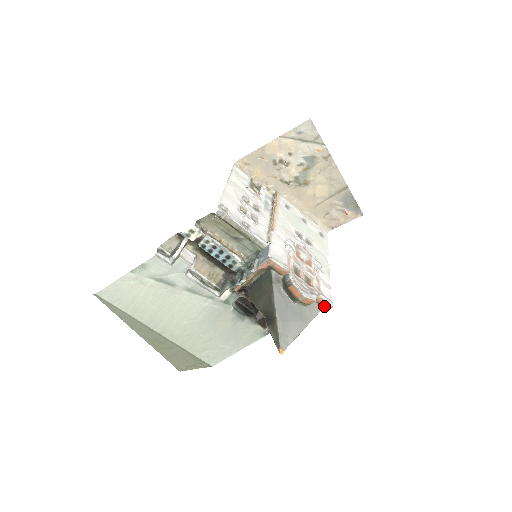
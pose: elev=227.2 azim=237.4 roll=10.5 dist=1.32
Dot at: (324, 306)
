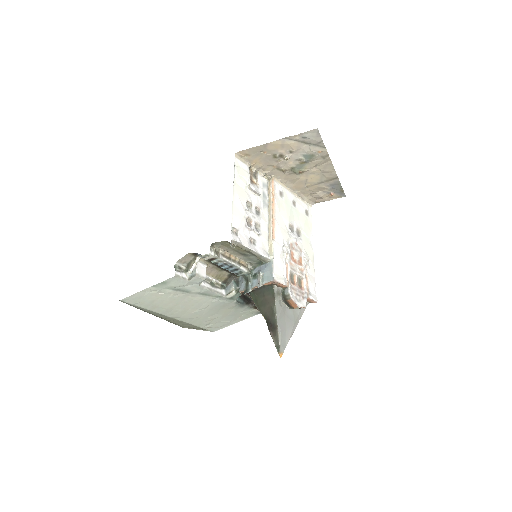
Dot at: (310, 302)
